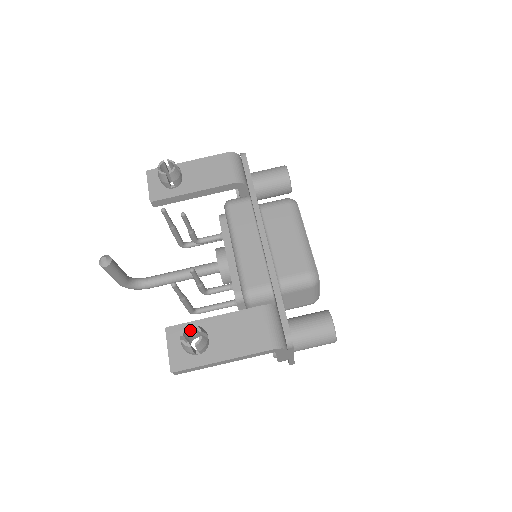
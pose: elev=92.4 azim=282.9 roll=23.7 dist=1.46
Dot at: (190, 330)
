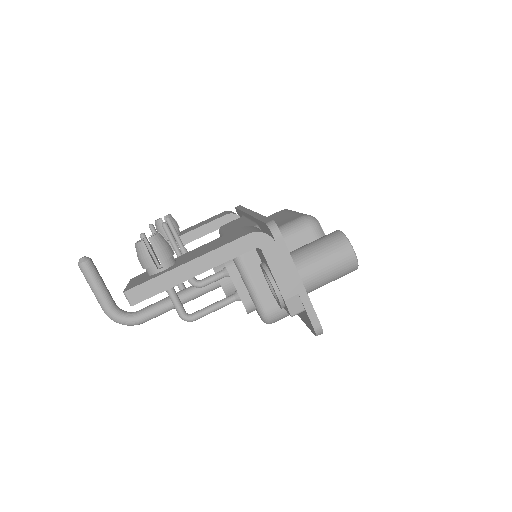
Dot at: (152, 250)
